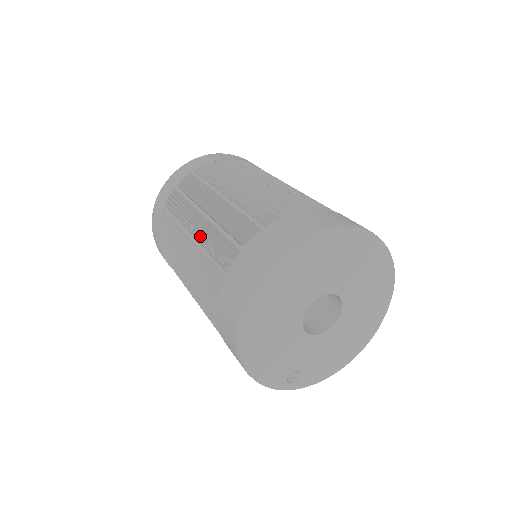
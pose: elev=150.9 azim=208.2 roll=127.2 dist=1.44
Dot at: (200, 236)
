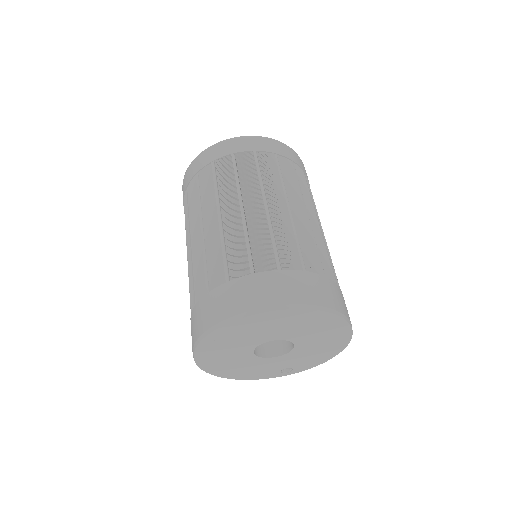
Dot at: occluded
